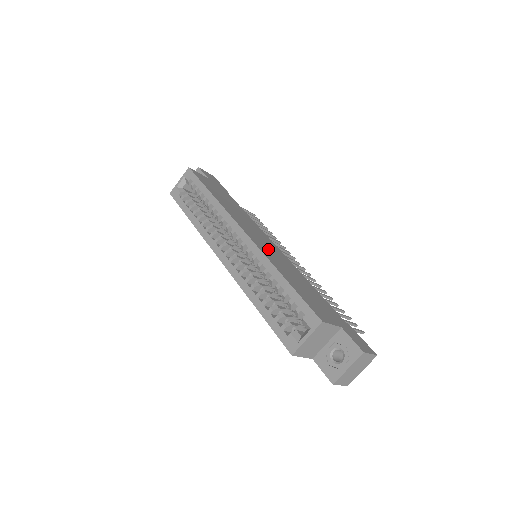
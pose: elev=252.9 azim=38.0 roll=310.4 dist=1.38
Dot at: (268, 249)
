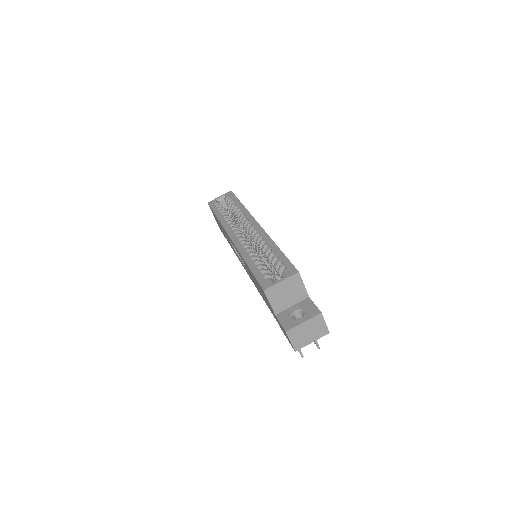
Dot at: occluded
